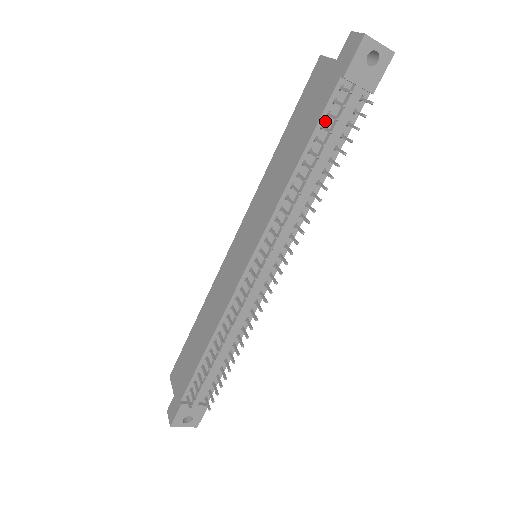
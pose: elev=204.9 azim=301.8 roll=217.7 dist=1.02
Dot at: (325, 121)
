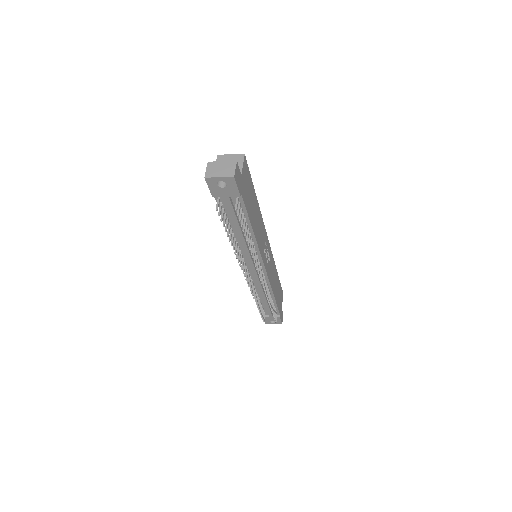
Dot at: (225, 212)
